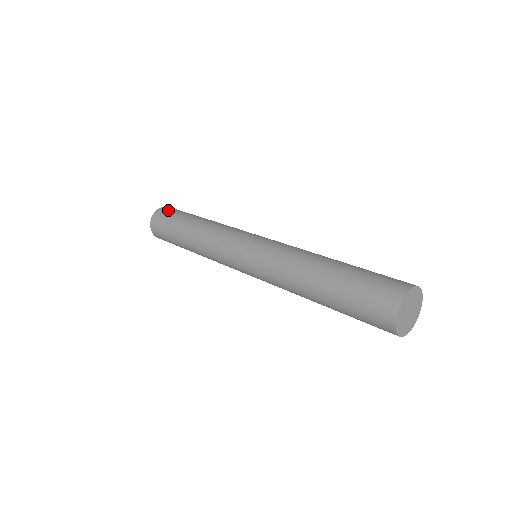
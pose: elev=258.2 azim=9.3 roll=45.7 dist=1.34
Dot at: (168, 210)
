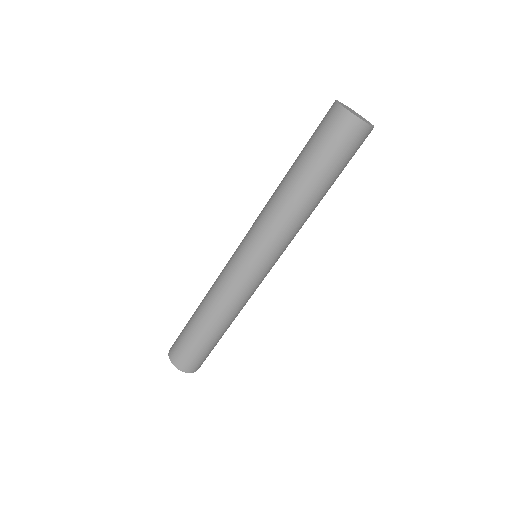
Dot at: occluded
